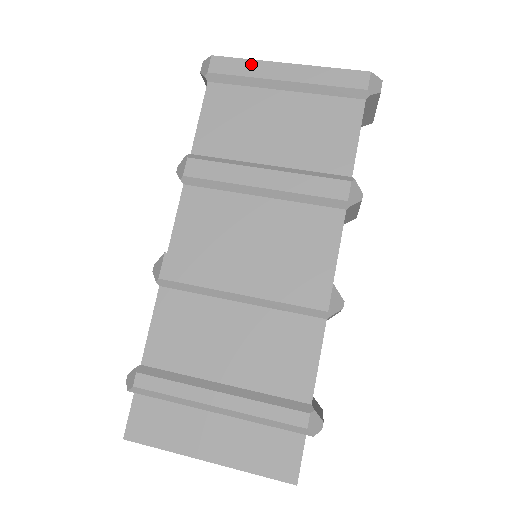
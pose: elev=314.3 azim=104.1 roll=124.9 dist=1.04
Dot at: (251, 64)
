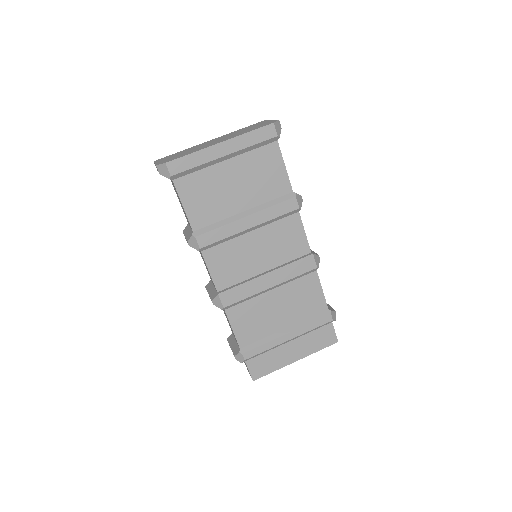
Dot at: (196, 156)
